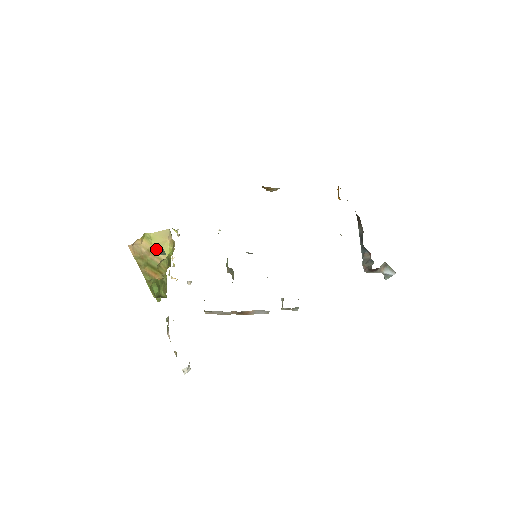
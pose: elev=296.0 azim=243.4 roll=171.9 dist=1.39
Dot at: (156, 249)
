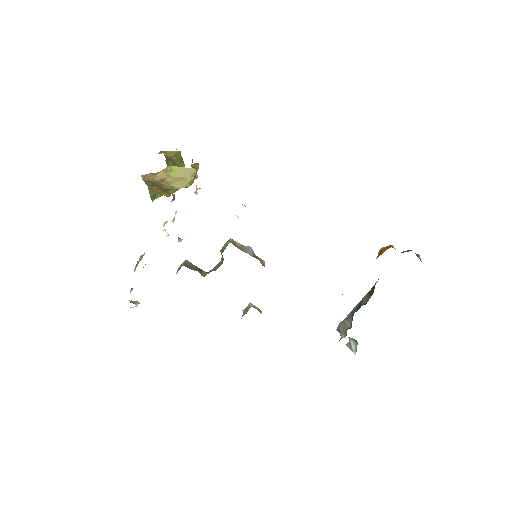
Dot at: (172, 180)
